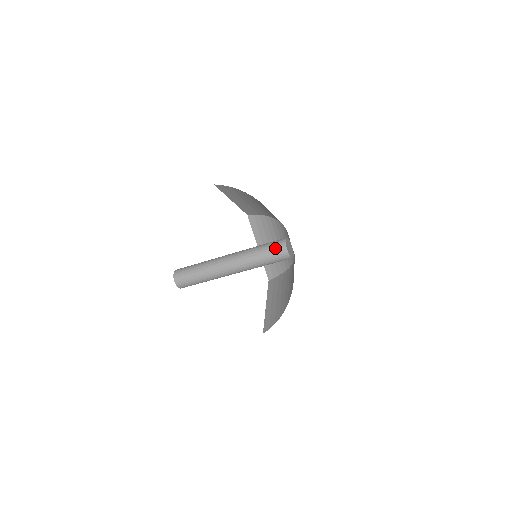
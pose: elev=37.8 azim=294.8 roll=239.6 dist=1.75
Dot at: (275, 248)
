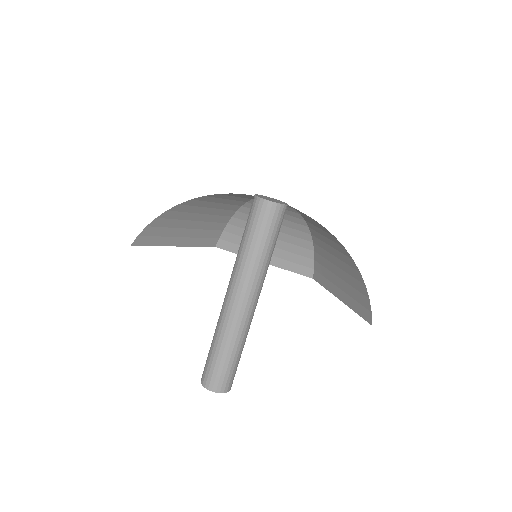
Dot at: (249, 213)
